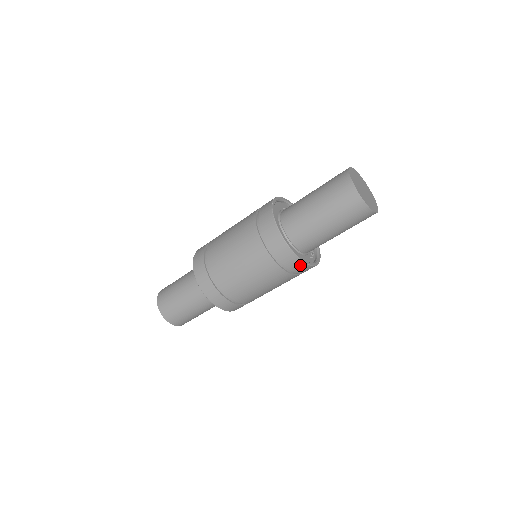
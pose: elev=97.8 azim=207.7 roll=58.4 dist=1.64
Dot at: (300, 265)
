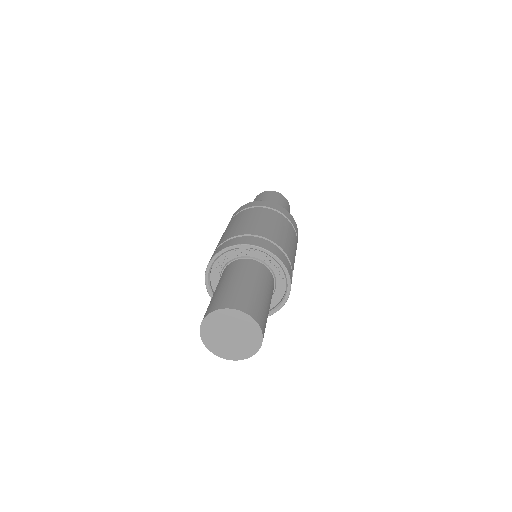
Dot at: (292, 219)
